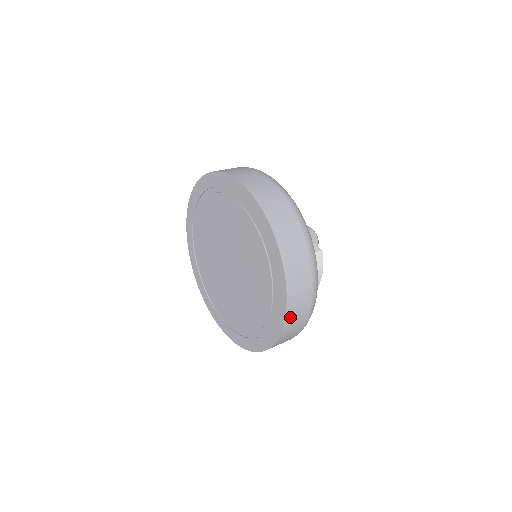
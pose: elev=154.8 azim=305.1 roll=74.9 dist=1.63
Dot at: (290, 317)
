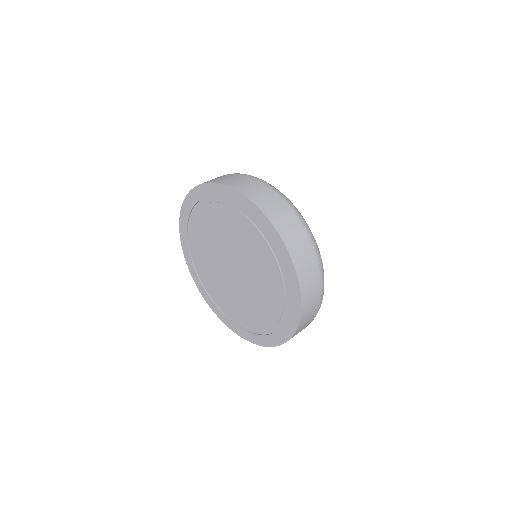
Dot at: occluded
